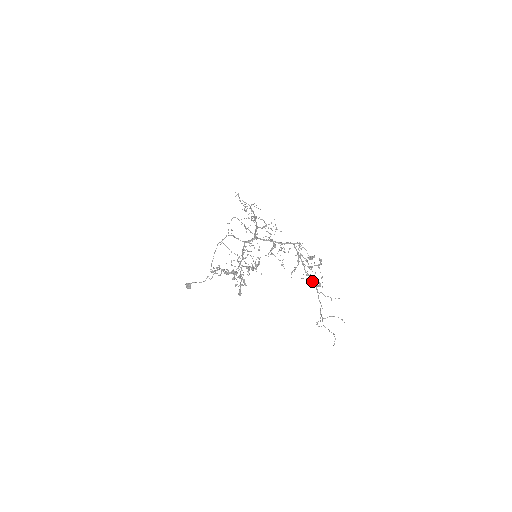
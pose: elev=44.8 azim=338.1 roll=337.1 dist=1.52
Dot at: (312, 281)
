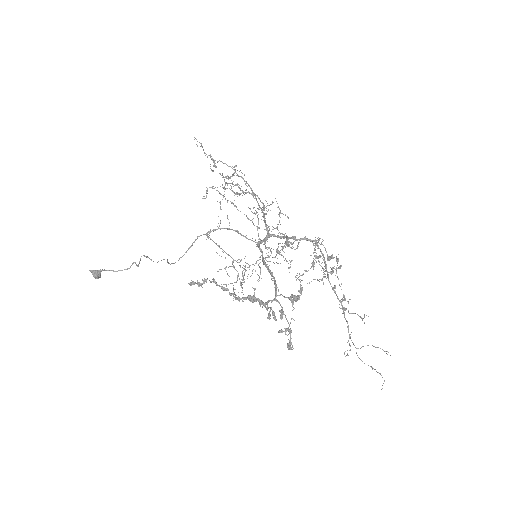
Dot at: (336, 294)
